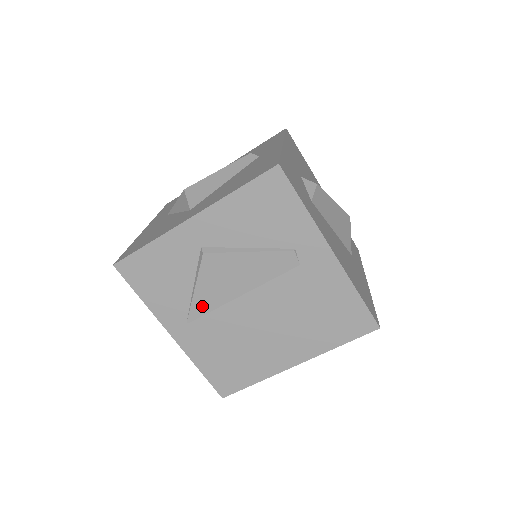
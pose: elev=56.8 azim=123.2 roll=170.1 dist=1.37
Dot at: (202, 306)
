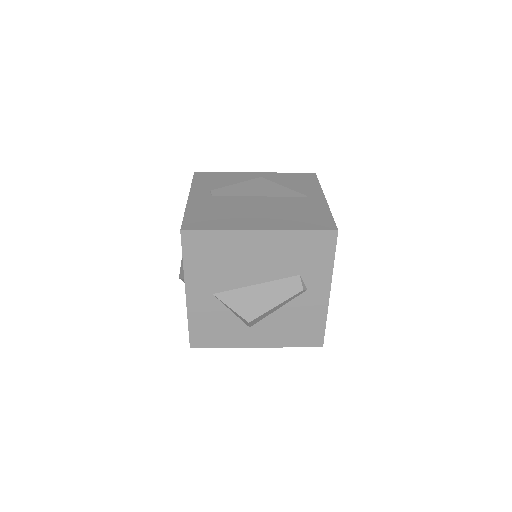
Dot at: occluded
